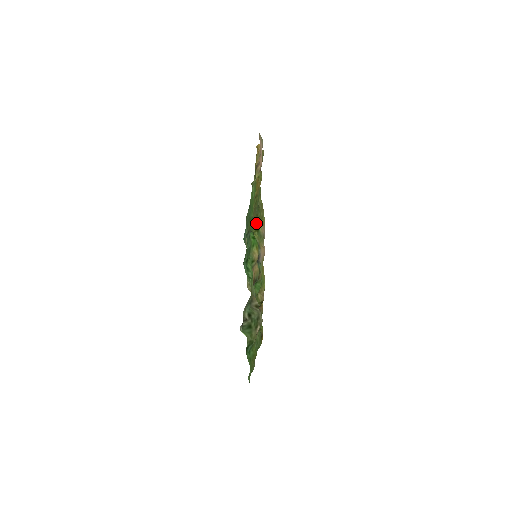
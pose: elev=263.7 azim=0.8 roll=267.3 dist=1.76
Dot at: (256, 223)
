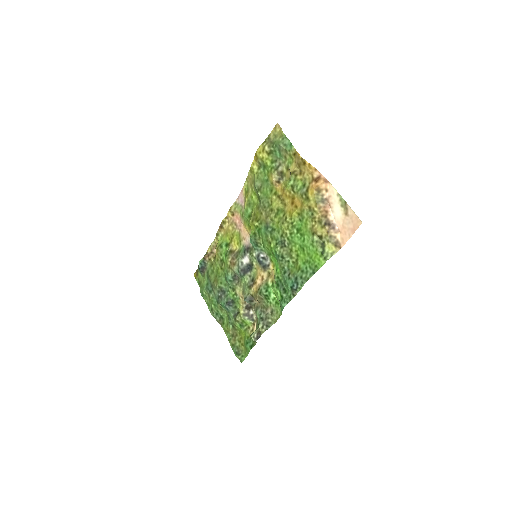
Dot at: (255, 214)
